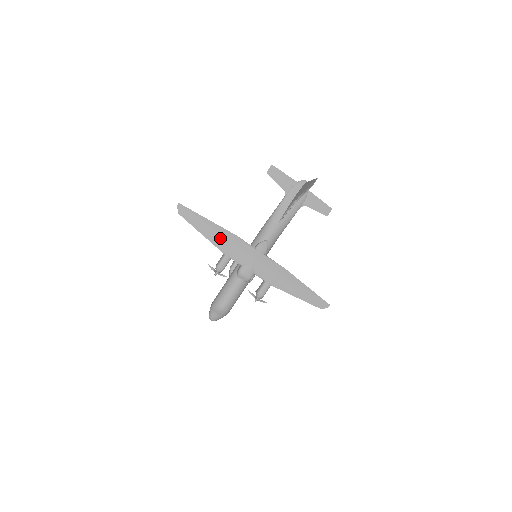
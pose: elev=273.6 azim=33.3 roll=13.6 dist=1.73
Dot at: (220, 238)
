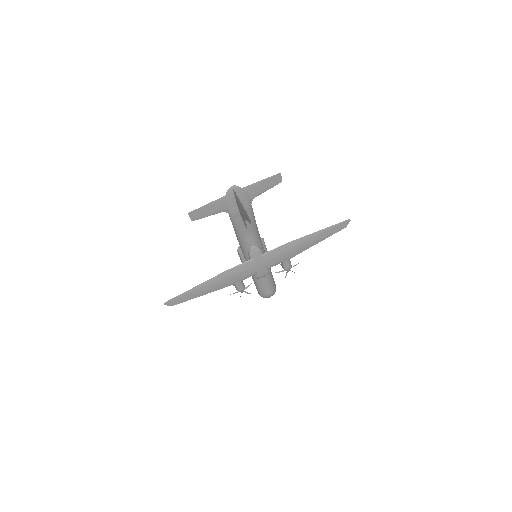
Dot at: (219, 284)
